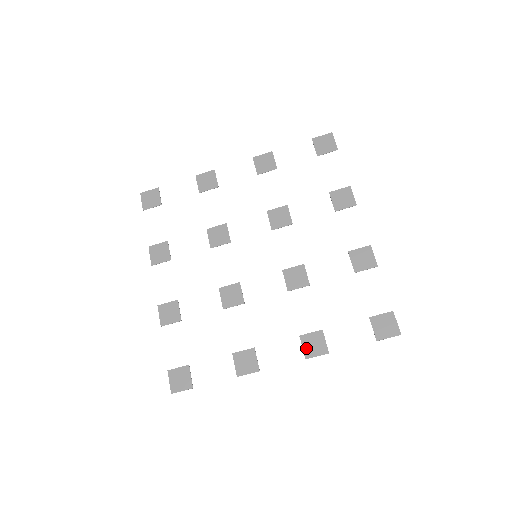
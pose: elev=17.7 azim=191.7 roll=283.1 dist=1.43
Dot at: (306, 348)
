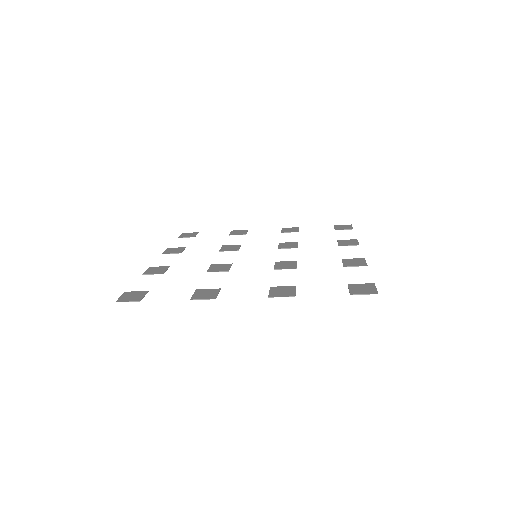
Dot at: (273, 292)
